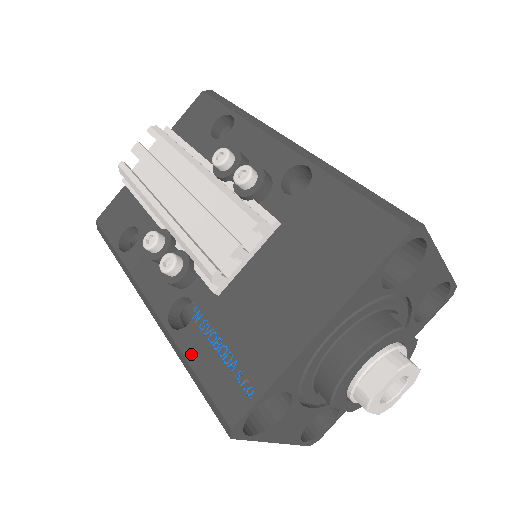
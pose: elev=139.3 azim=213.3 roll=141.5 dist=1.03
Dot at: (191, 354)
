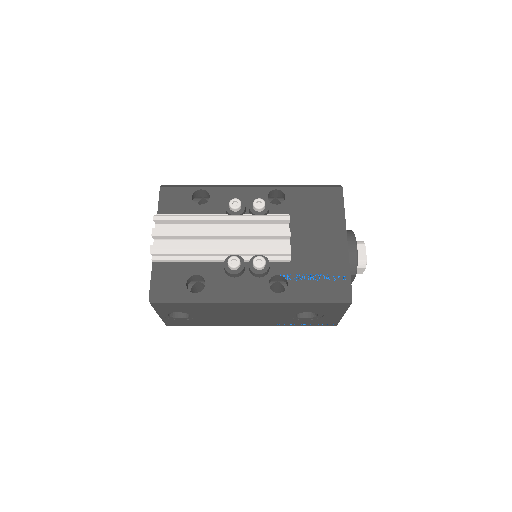
Dot at: (304, 292)
